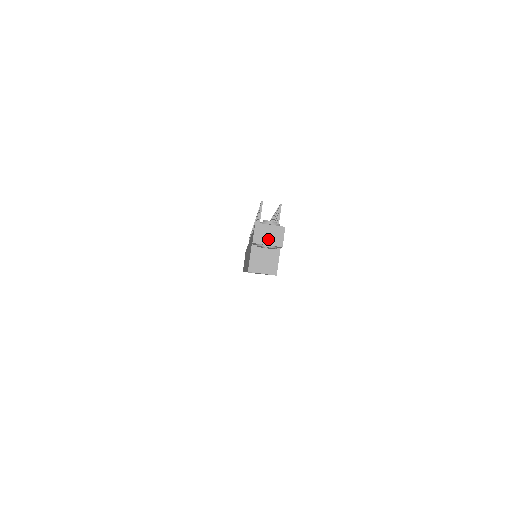
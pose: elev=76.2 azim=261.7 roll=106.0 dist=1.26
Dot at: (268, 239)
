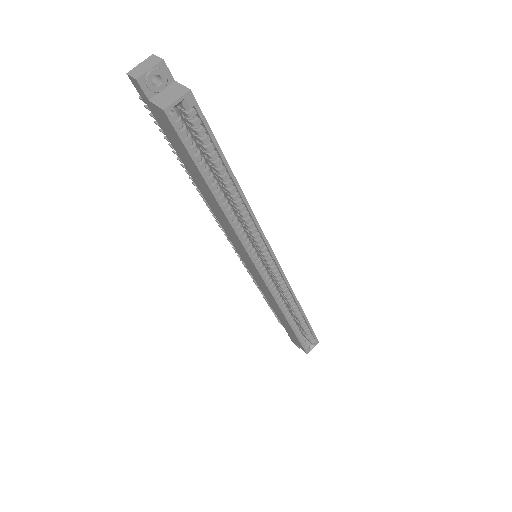
Dot at: (146, 68)
